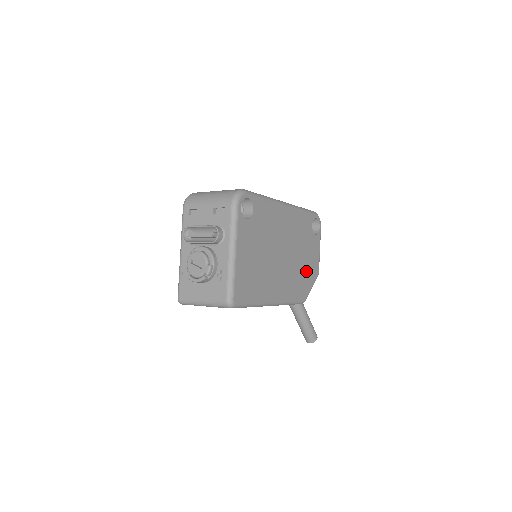
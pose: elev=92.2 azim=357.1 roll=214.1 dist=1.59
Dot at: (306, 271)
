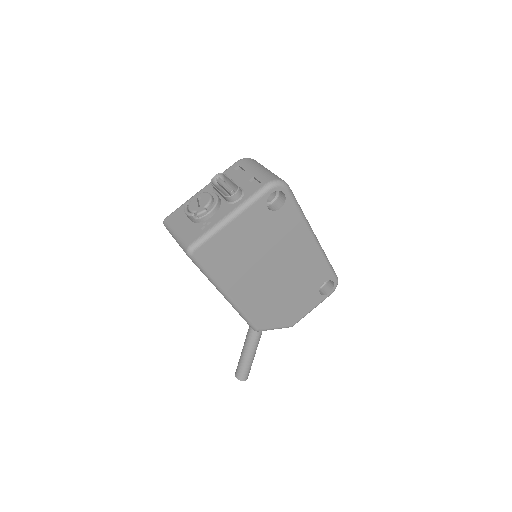
Dot at: (283, 310)
